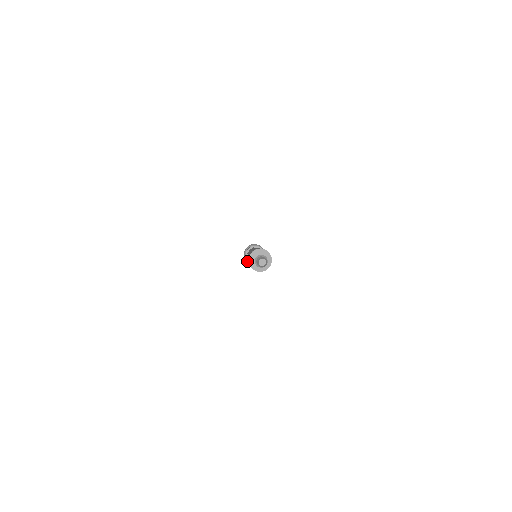
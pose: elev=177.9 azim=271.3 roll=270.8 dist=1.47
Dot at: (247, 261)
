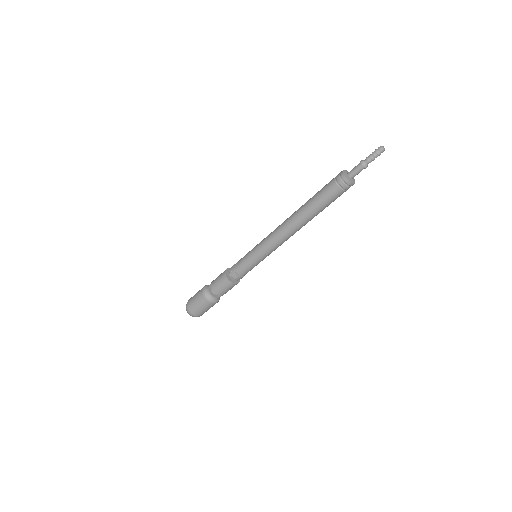
Dot at: (208, 299)
